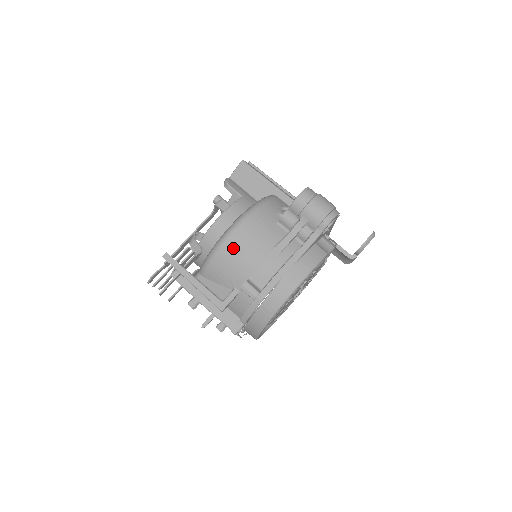
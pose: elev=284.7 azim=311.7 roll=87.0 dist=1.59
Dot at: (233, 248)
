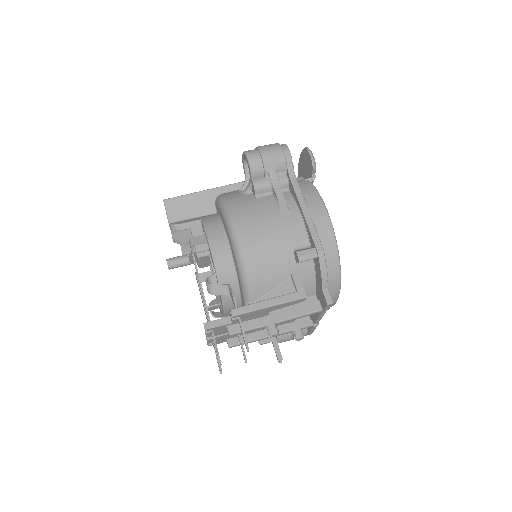
Dot at: (255, 245)
